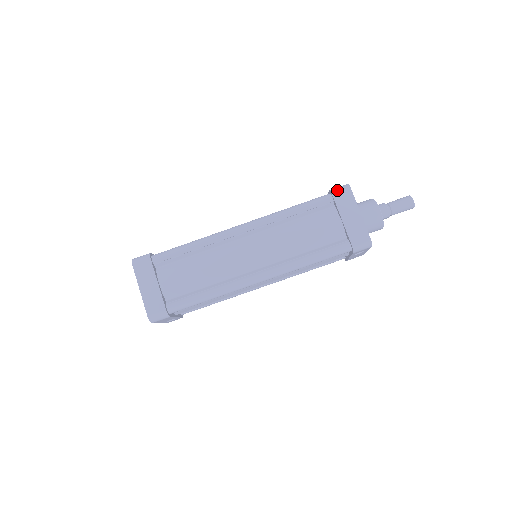
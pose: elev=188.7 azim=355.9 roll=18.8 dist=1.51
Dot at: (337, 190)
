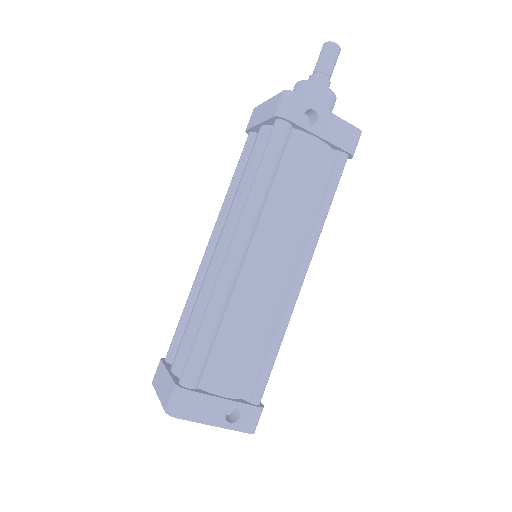
Dot at: (248, 124)
